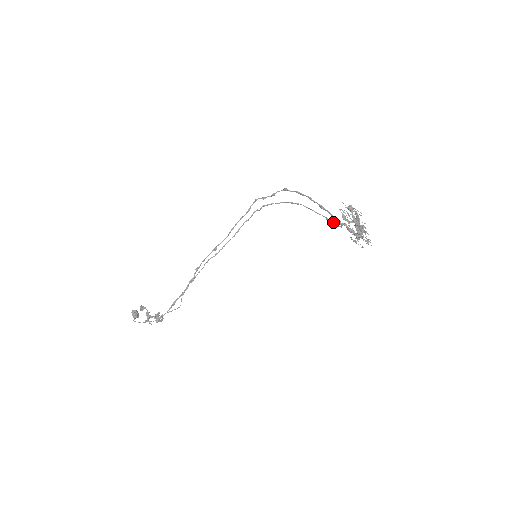
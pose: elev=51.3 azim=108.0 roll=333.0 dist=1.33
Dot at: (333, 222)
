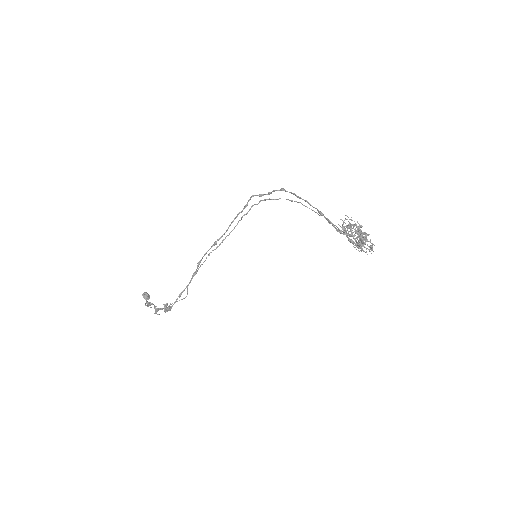
Dot at: (334, 225)
